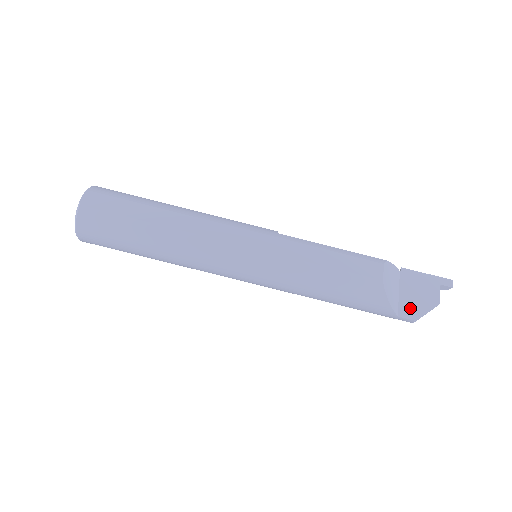
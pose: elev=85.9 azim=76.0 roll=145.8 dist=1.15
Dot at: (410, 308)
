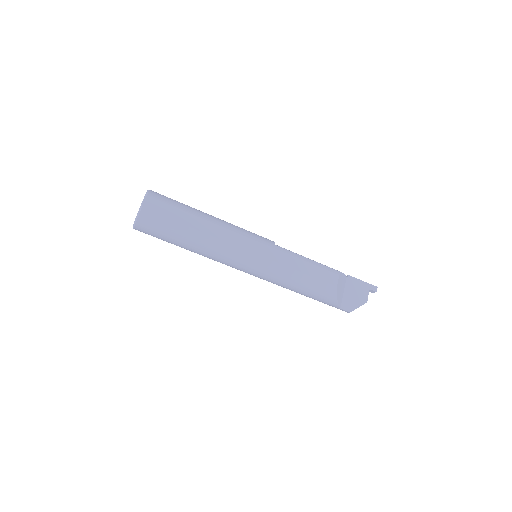
Dot at: (349, 304)
